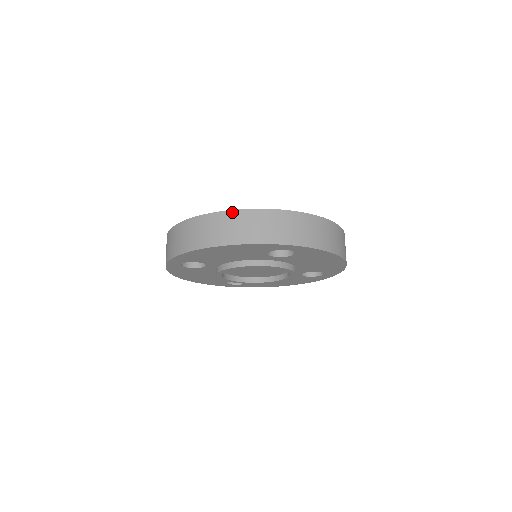
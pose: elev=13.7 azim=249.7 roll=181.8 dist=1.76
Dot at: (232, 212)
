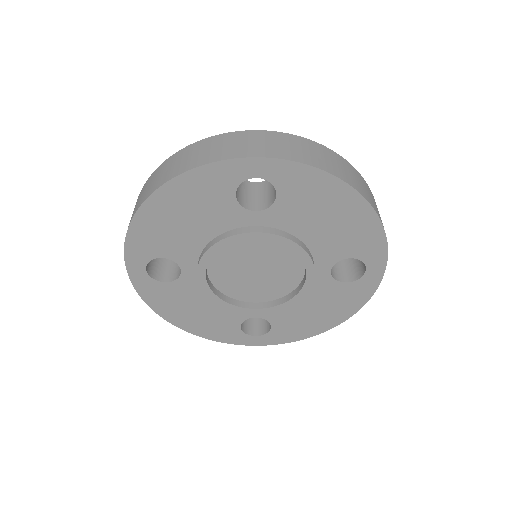
Dot at: (177, 153)
